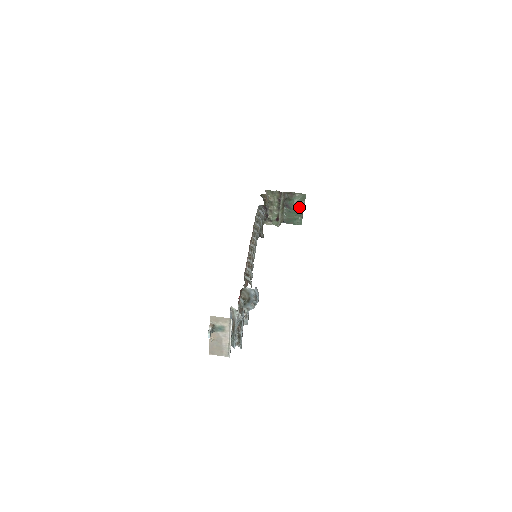
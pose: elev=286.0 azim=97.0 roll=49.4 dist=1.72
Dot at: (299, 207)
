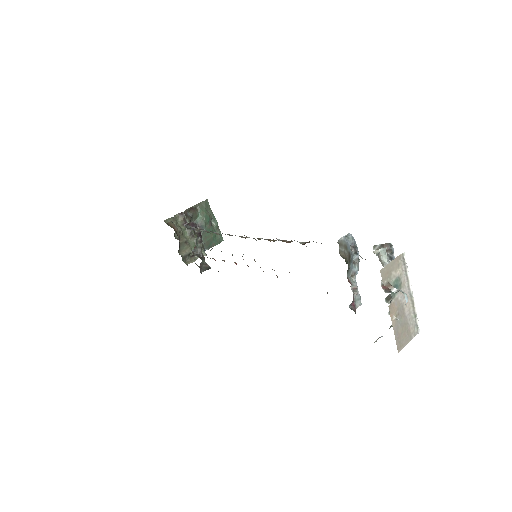
Dot at: (210, 219)
